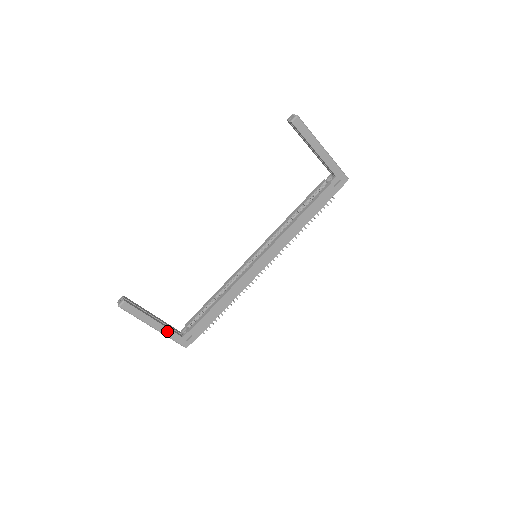
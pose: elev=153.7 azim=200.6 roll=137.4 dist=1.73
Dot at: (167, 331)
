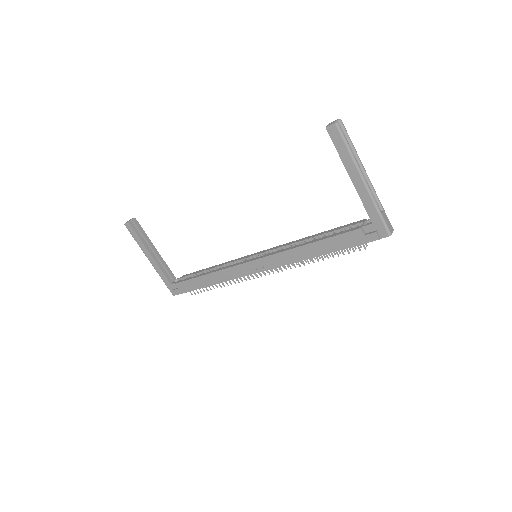
Dot at: (159, 270)
